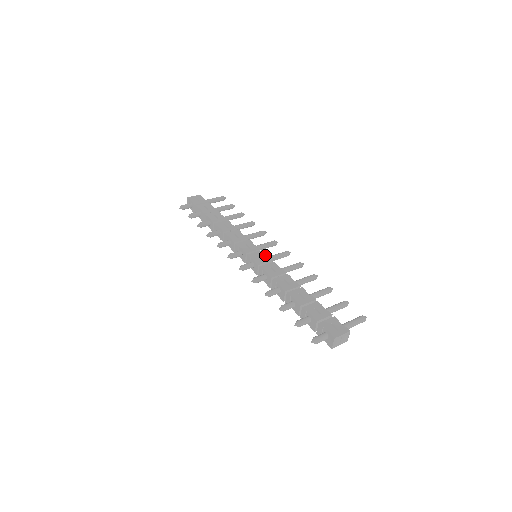
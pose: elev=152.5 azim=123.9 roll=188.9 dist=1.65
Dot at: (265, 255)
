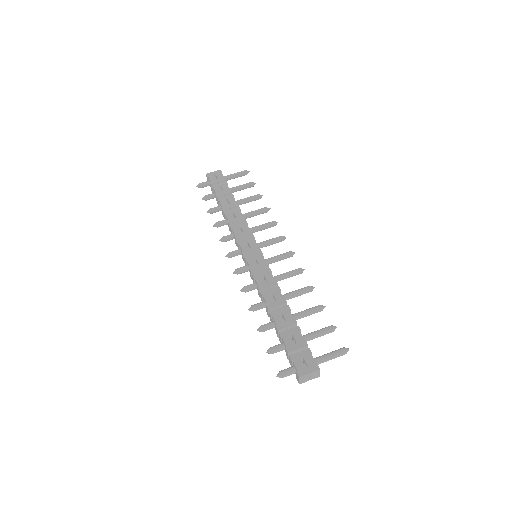
Dot at: (263, 258)
